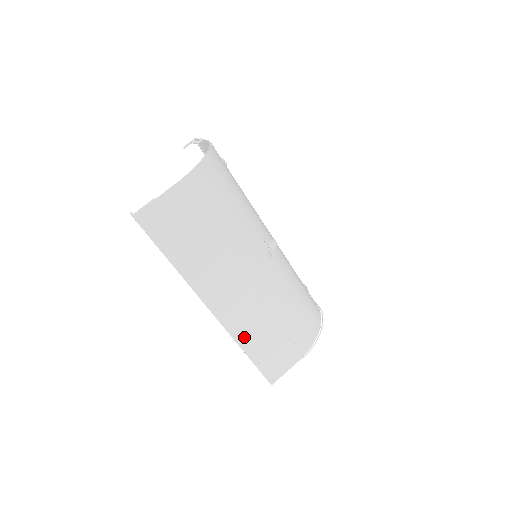
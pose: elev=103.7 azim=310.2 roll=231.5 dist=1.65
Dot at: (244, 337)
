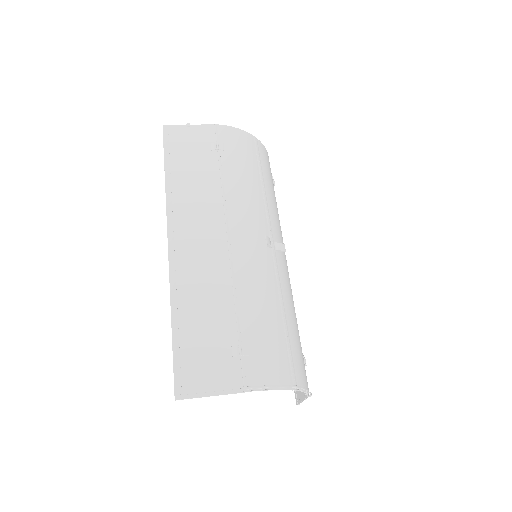
Dot at: (184, 298)
